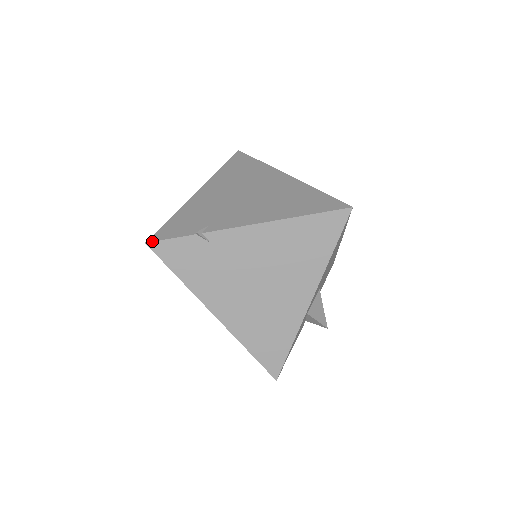
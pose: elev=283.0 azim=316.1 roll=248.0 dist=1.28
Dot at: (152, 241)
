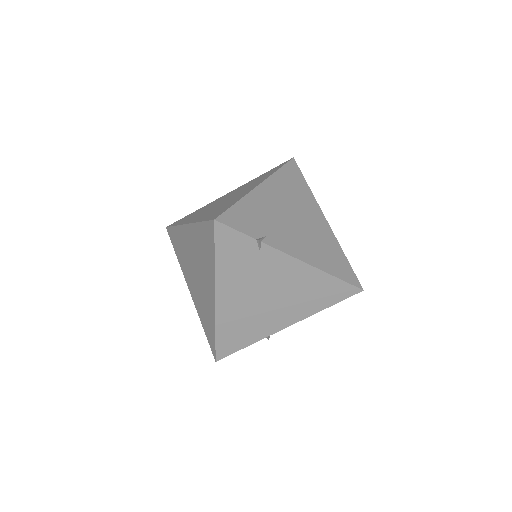
Dot at: (221, 222)
